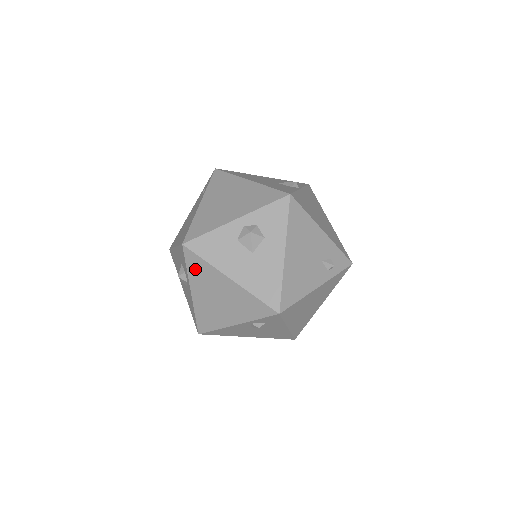
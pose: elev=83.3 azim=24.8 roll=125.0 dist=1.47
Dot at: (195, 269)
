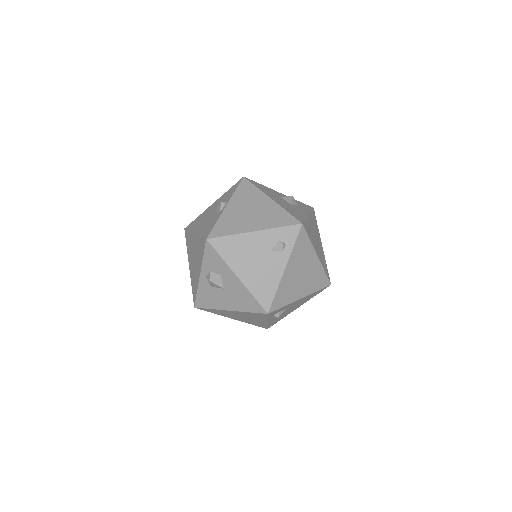
Dot at: (215, 312)
